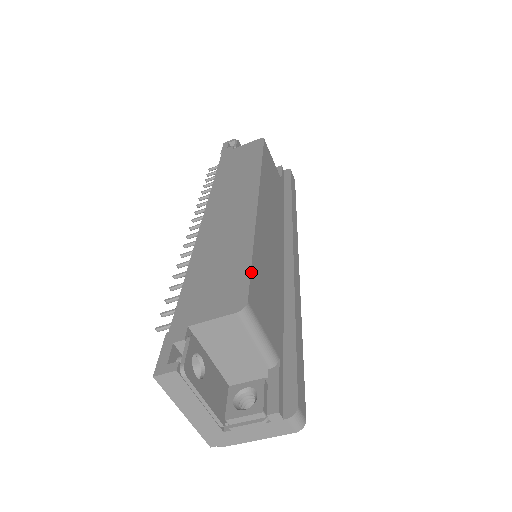
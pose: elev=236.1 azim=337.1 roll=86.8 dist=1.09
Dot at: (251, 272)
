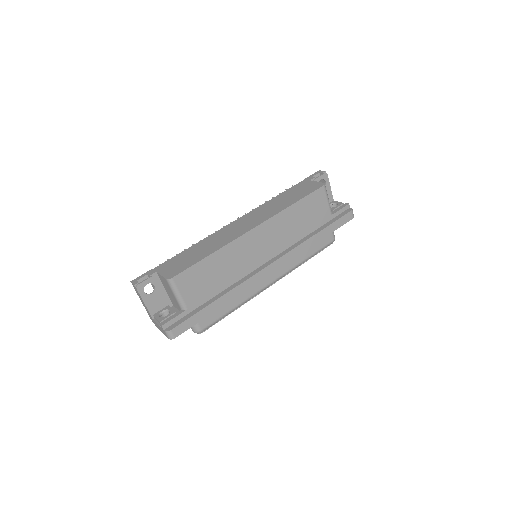
Dot at: (192, 266)
